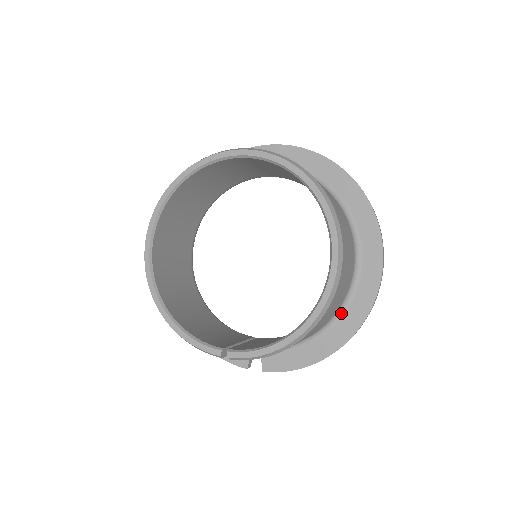
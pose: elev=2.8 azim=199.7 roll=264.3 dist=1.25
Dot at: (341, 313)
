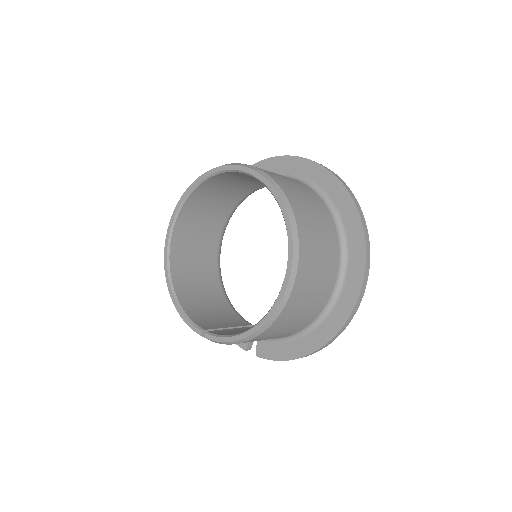
Dot at: (322, 319)
